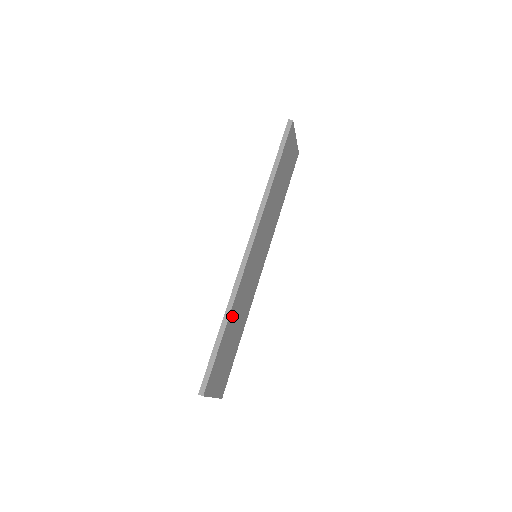
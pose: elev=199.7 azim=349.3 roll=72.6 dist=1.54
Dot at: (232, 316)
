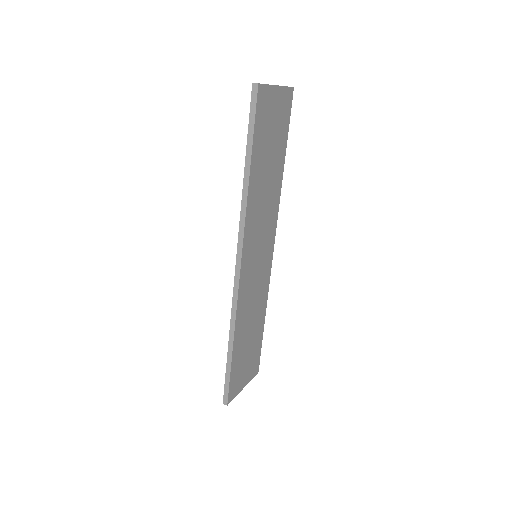
Dot at: (239, 333)
